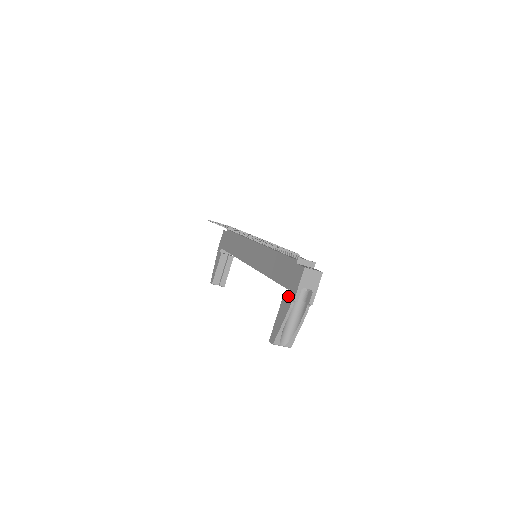
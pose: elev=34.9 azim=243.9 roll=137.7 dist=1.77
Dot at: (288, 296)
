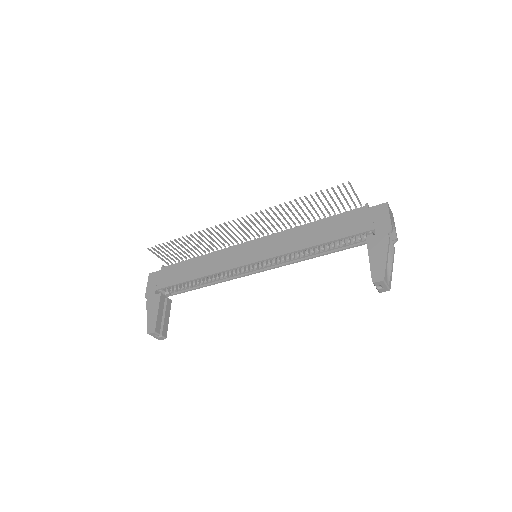
Dot at: (377, 233)
